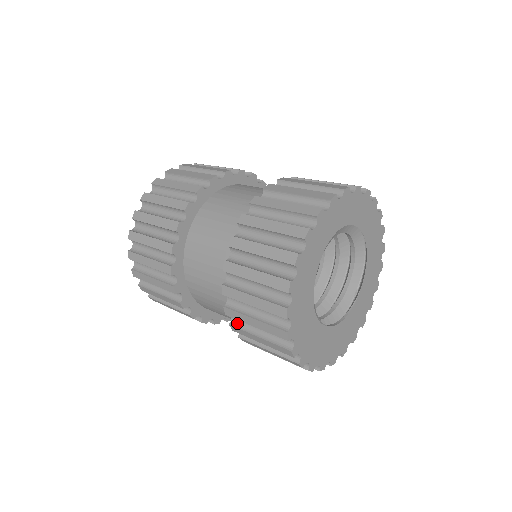
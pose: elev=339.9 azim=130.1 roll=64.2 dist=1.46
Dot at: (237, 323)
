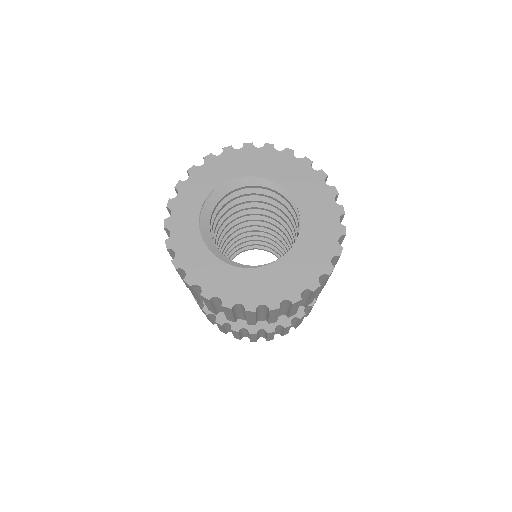
Dot at: occluded
